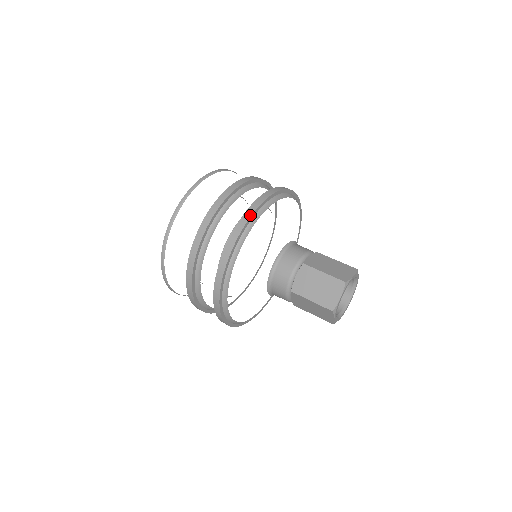
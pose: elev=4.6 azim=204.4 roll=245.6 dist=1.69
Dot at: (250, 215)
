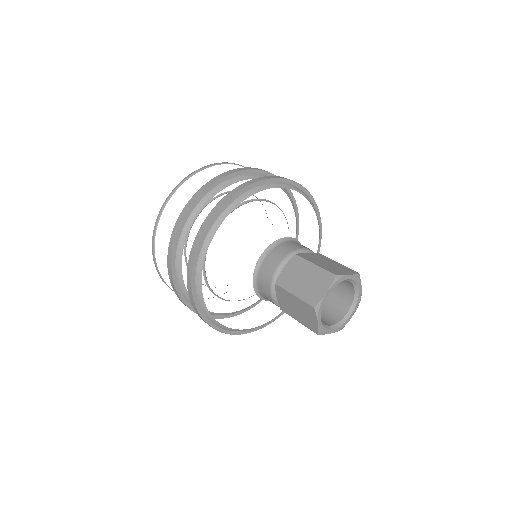
Dot at: (244, 187)
